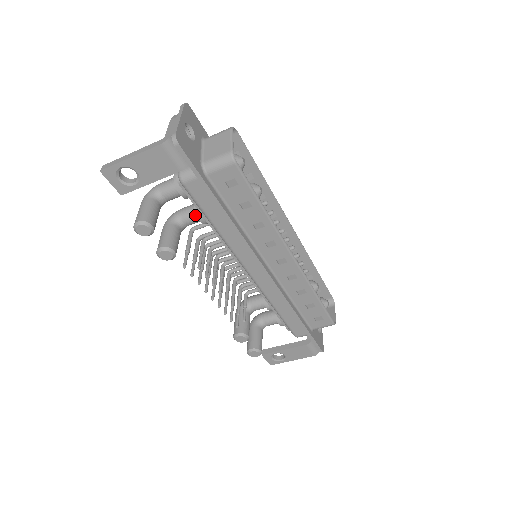
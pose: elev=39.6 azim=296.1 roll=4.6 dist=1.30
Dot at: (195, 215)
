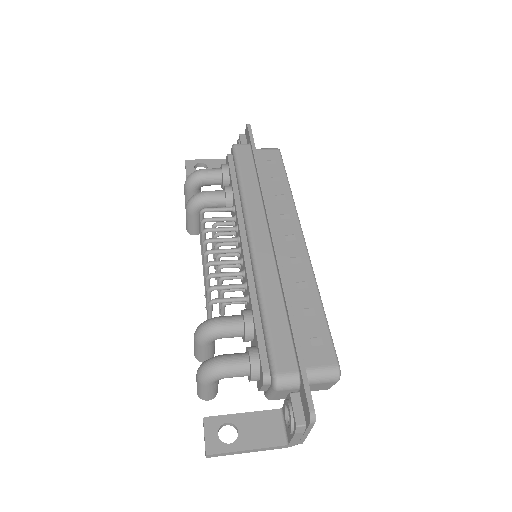
Dot at: occluded
